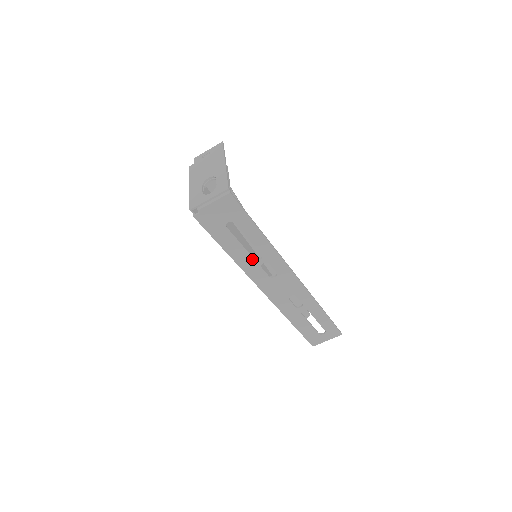
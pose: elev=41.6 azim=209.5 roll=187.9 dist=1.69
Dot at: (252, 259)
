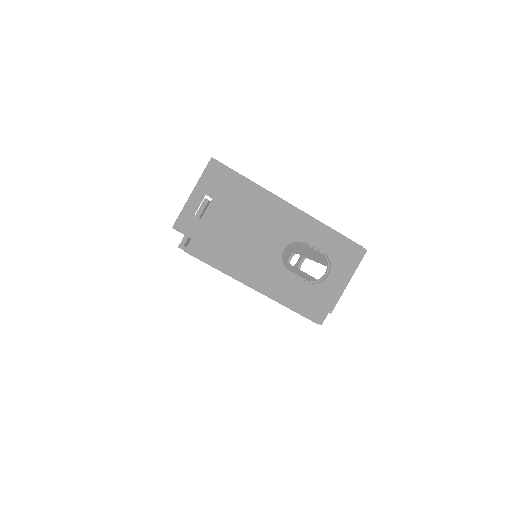
Dot at: occluded
